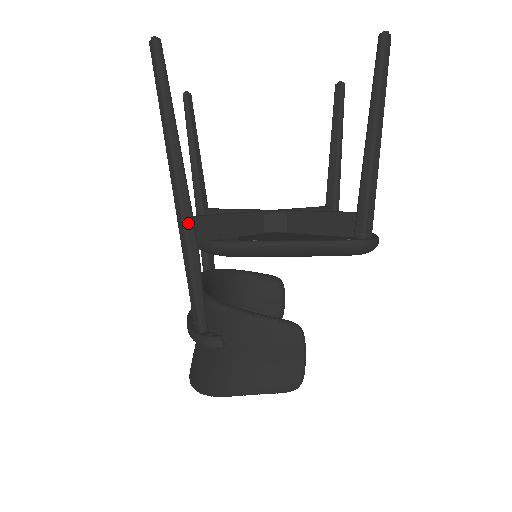
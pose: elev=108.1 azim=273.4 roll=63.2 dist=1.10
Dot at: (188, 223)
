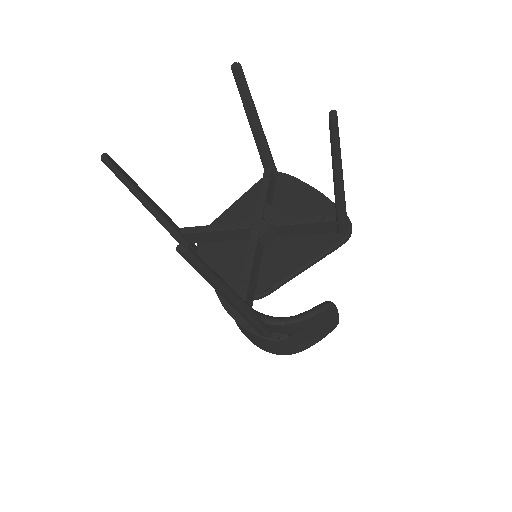
Dot at: (246, 308)
